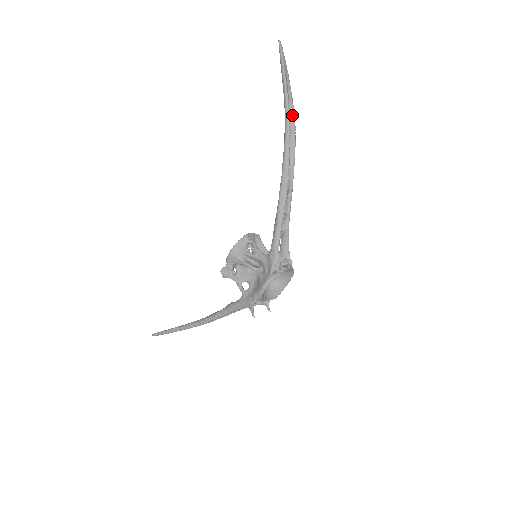
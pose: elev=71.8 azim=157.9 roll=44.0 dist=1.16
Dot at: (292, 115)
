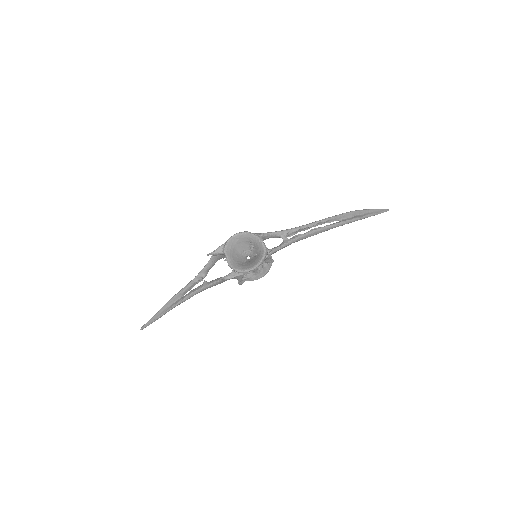
Dot at: (359, 216)
